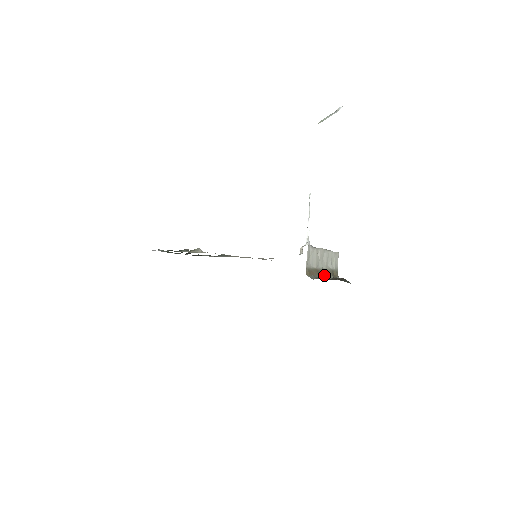
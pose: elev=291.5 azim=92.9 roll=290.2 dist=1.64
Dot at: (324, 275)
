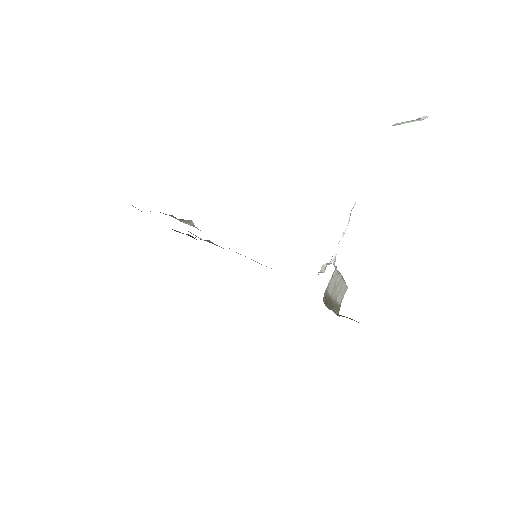
Dot at: occluded
